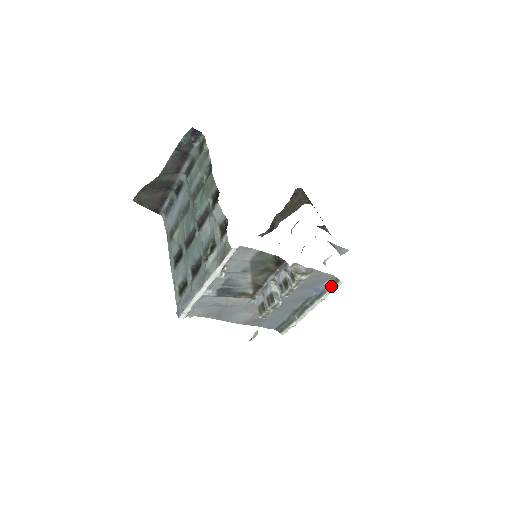
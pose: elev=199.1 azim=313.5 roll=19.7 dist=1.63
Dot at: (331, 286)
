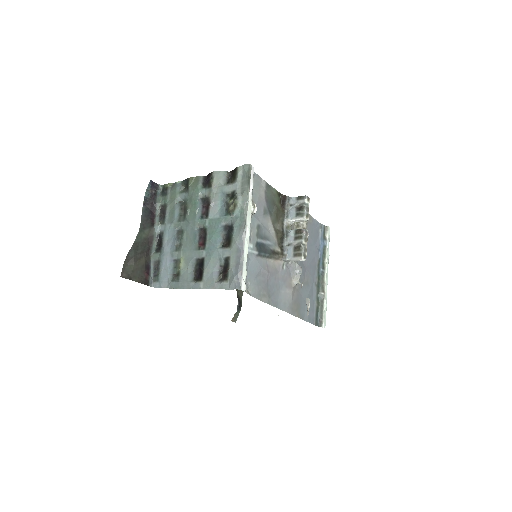
Dot at: (325, 237)
